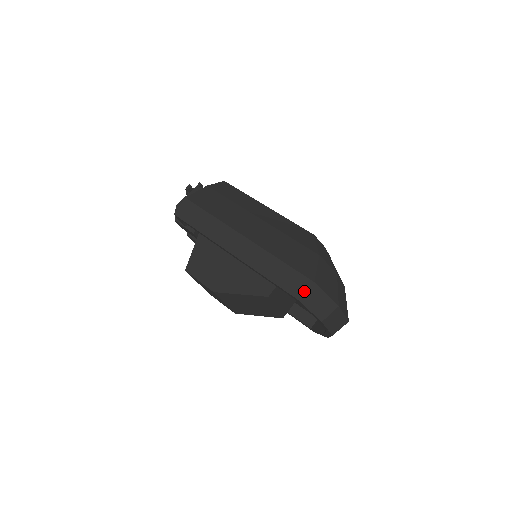
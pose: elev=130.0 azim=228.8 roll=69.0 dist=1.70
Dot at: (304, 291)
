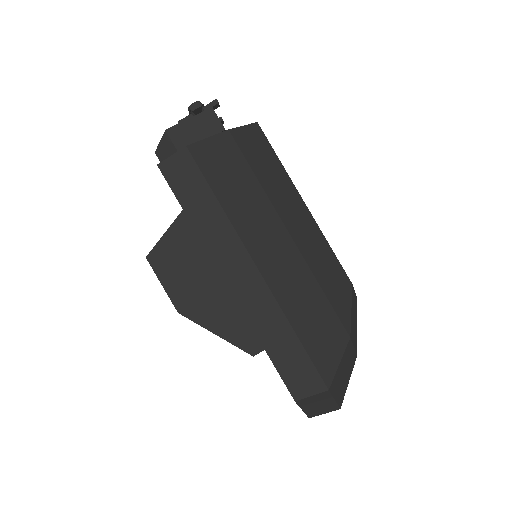
Dot at: (309, 395)
